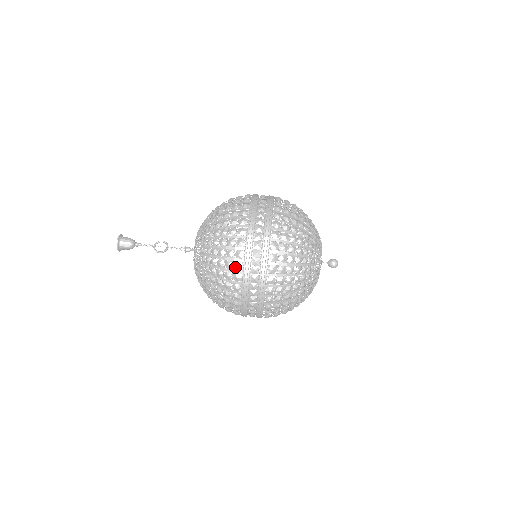
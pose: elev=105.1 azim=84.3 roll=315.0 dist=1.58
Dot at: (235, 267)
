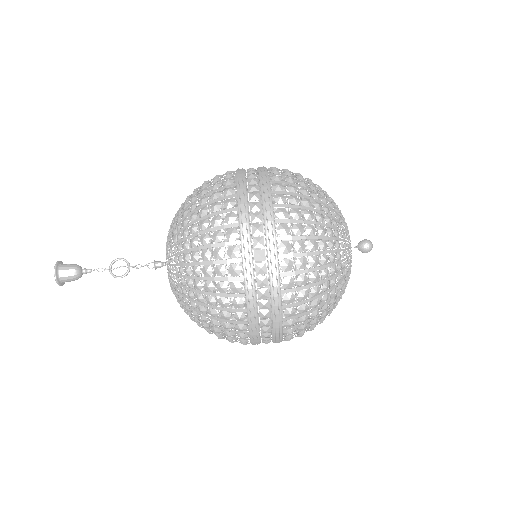
Dot at: (234, 305)
